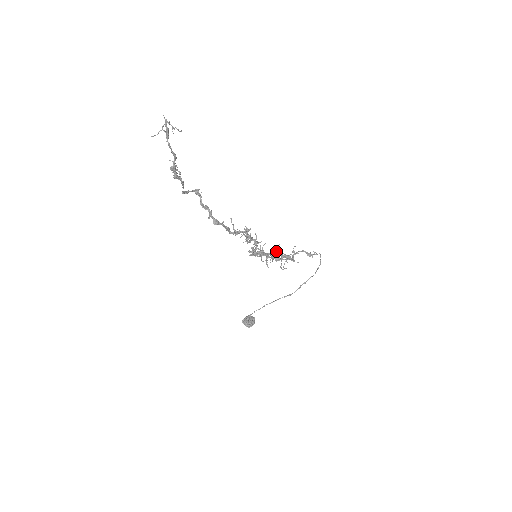
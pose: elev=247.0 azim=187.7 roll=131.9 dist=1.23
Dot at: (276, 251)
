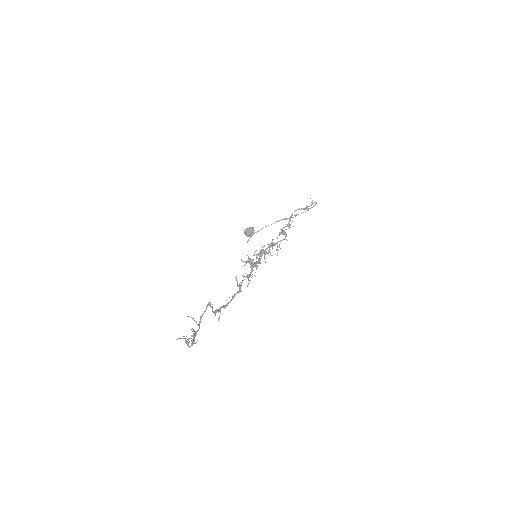
Dot at: occluded
